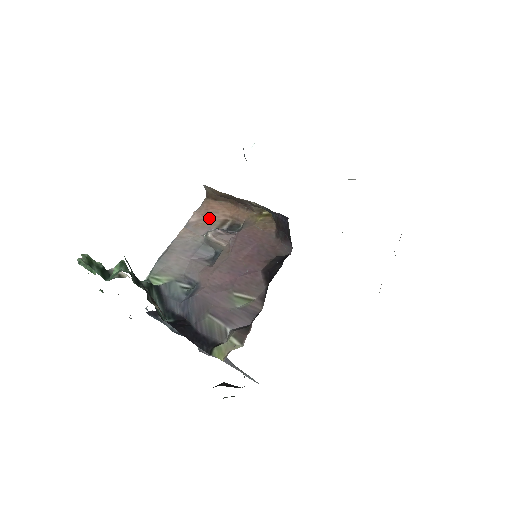
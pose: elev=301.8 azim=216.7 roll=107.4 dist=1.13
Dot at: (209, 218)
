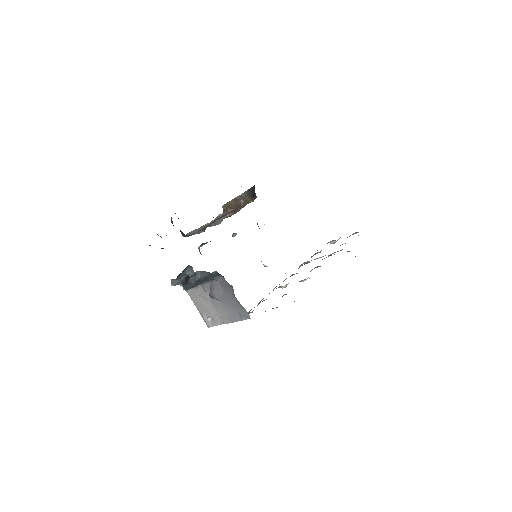
Dot at: occluded
